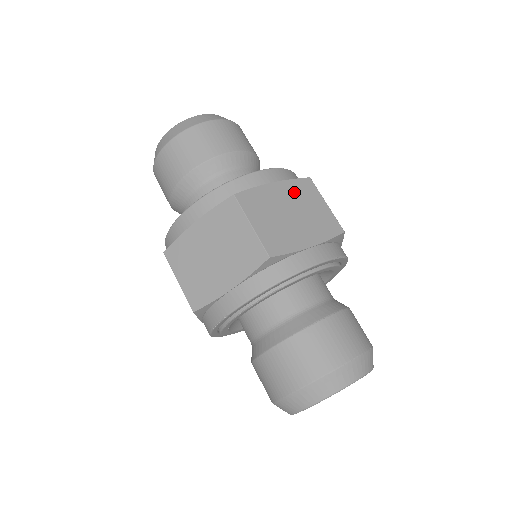
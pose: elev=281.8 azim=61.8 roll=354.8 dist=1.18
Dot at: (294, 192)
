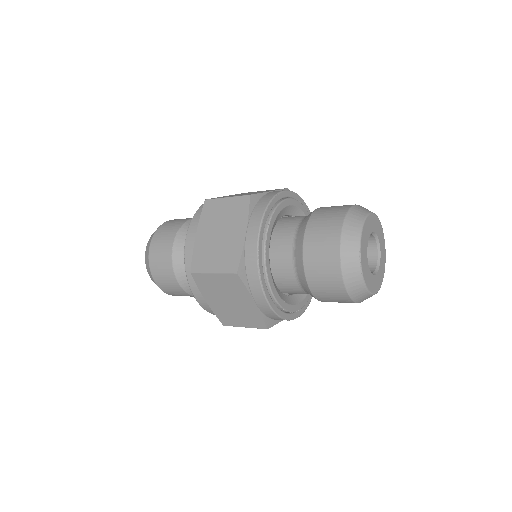
Dot at: occluded
